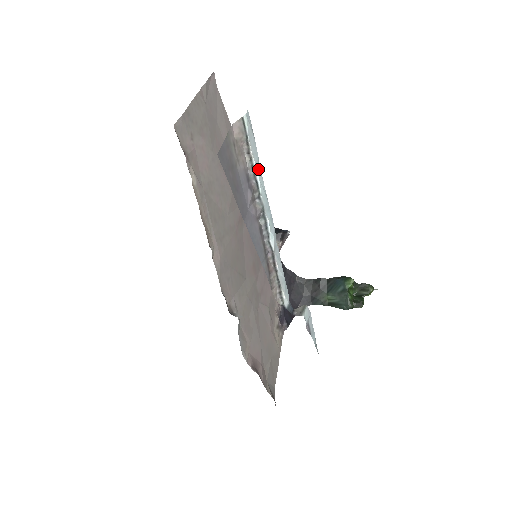
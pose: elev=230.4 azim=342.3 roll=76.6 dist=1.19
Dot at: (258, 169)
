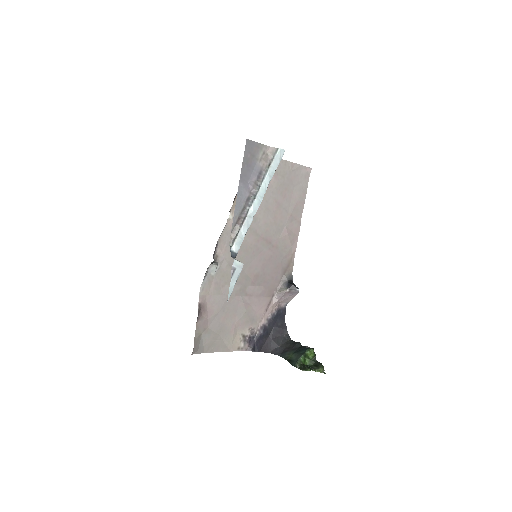
Dot at: (270, 175)
